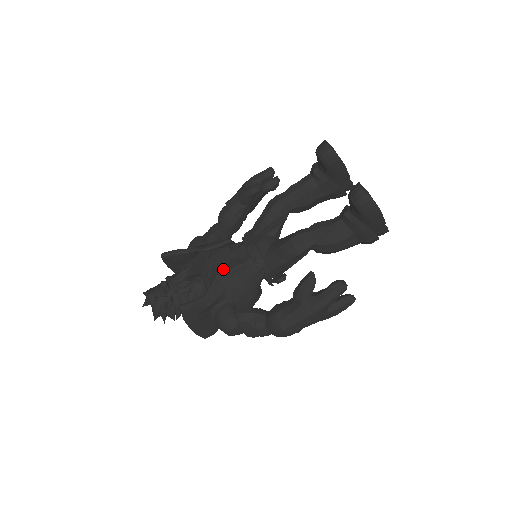
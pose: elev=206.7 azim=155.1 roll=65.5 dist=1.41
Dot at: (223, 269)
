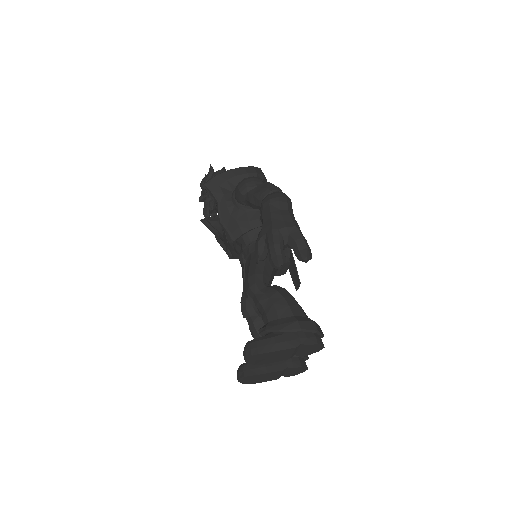
Dot at: (229, 239)
